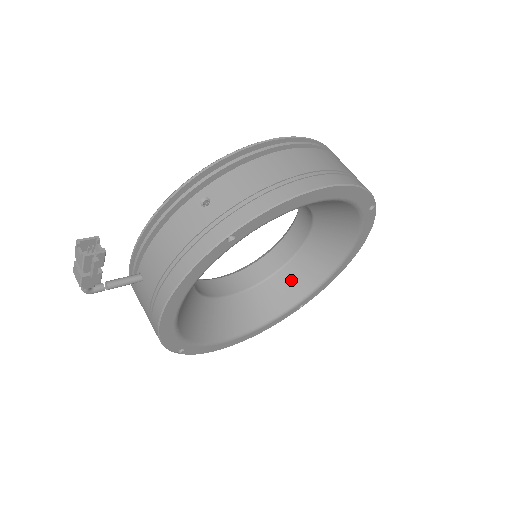
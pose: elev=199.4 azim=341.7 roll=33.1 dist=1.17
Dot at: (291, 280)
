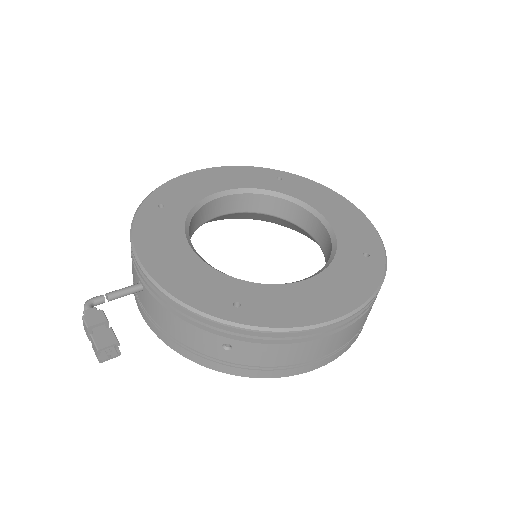
Dot at: (278, 221)
